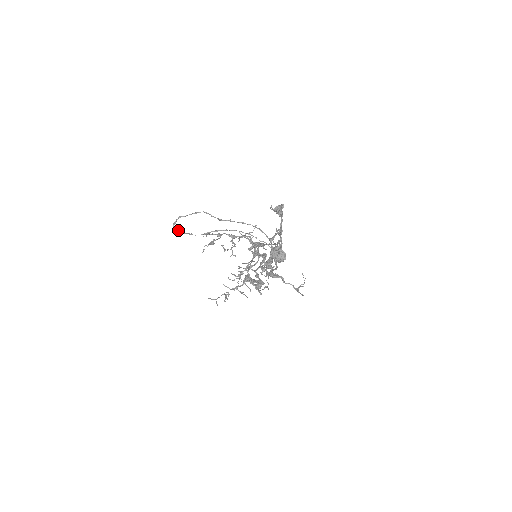
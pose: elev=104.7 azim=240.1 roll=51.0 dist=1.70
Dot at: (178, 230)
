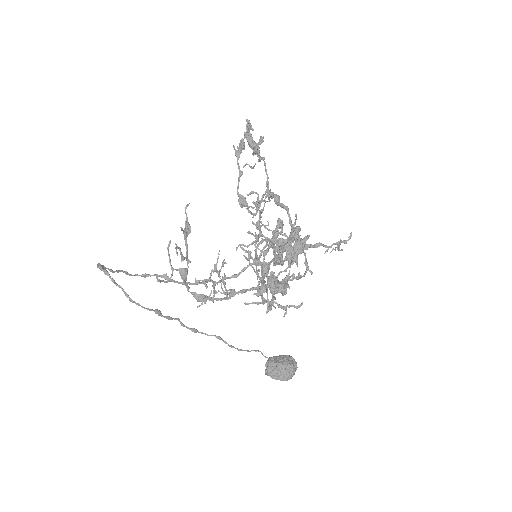
Dot at: (108, 275)
